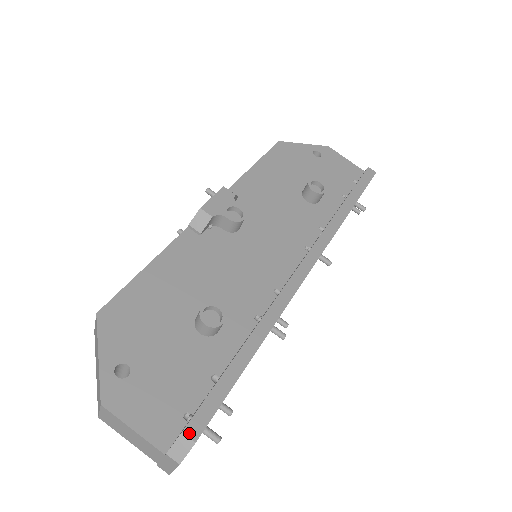
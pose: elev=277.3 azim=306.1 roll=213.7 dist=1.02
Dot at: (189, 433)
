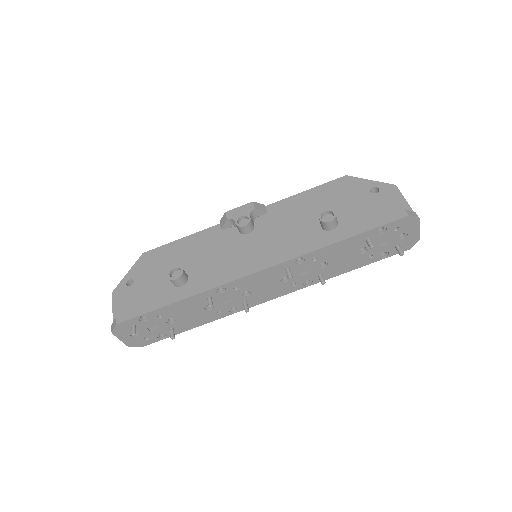
Dot at: (117, 319)
